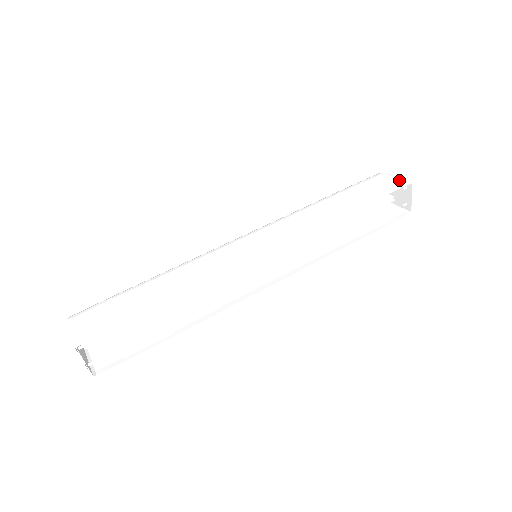
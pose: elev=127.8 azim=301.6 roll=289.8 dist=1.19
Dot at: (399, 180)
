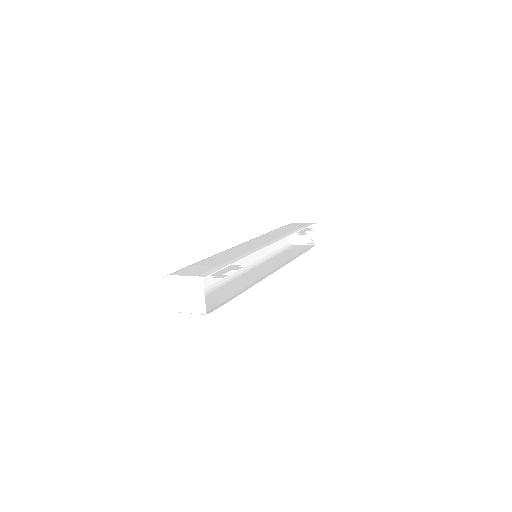
Dot at: occluded
